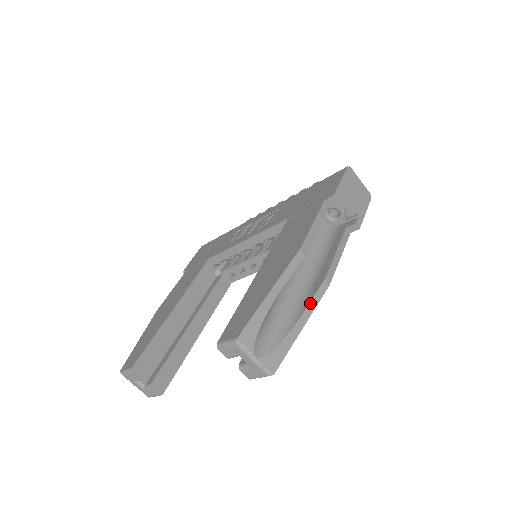
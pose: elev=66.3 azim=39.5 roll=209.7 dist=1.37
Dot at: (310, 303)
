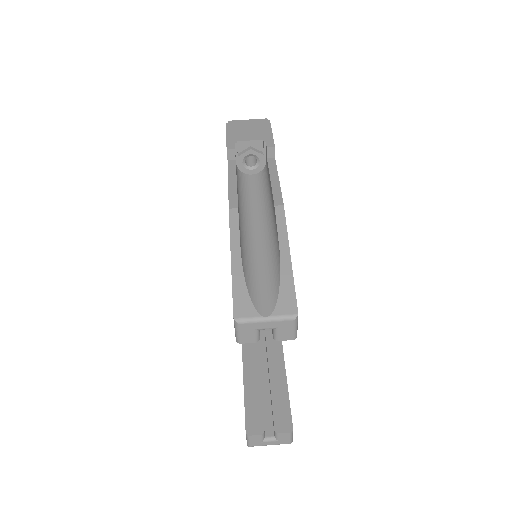
Dot at: (278, 234)
